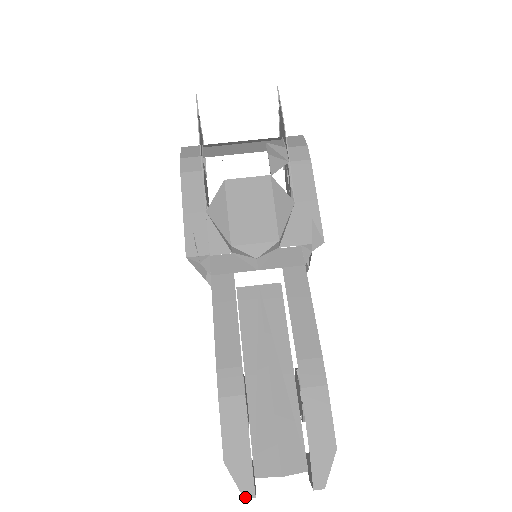
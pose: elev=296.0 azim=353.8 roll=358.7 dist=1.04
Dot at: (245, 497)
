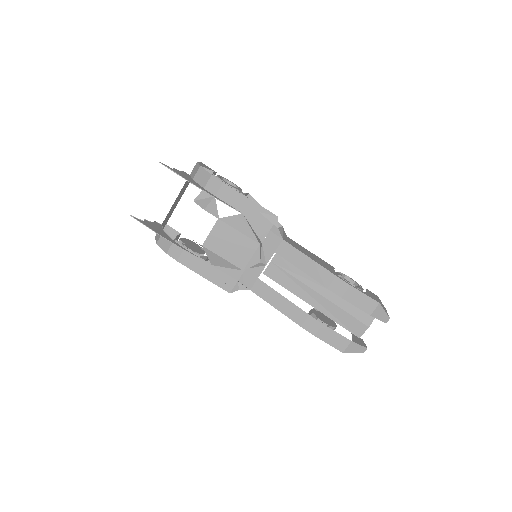
Dot at: (363, 352)
